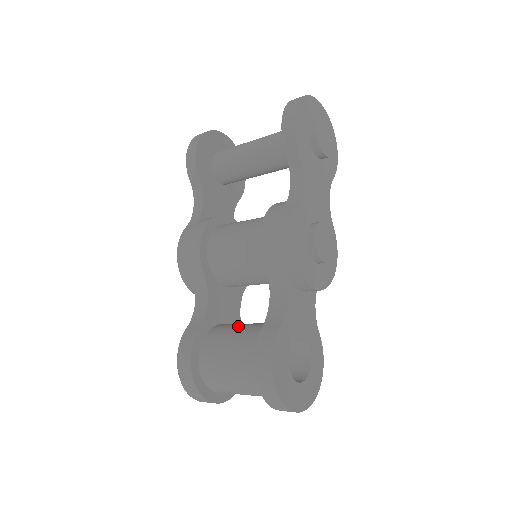
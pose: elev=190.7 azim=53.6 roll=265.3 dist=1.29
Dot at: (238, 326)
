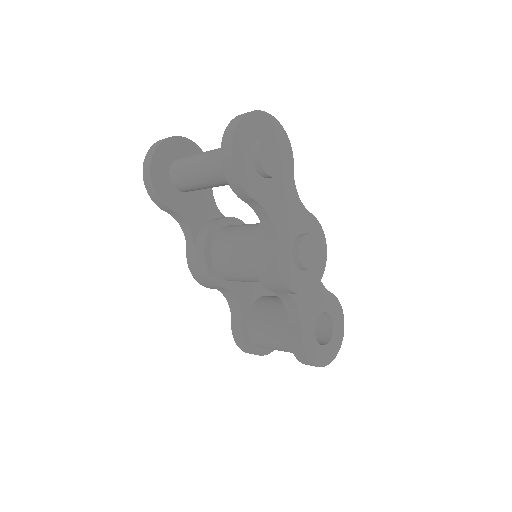
Dot at: (268, 314)
